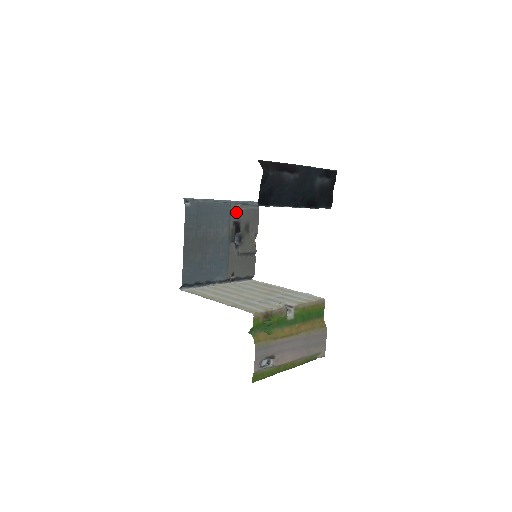
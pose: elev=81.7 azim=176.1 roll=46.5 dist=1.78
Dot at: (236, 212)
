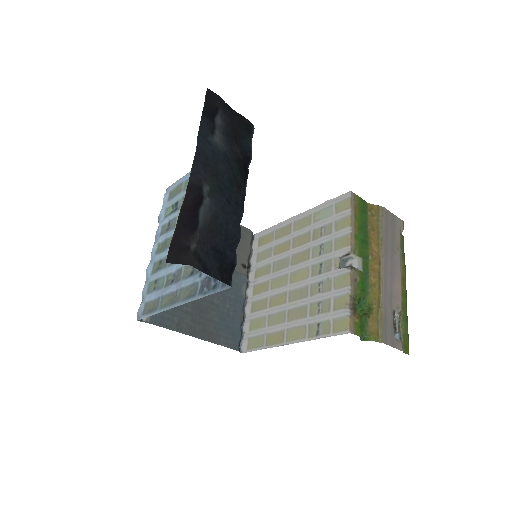
Dot at: occluded
